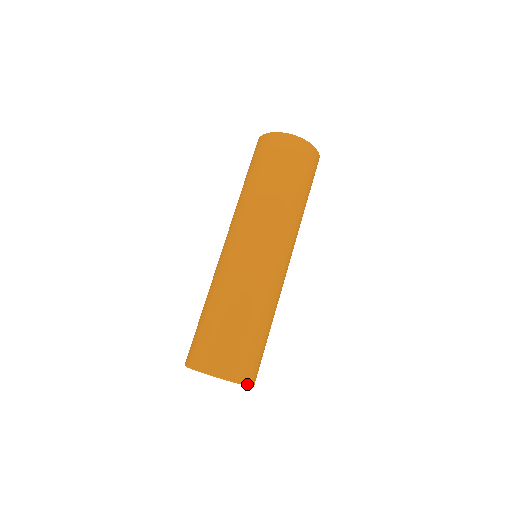
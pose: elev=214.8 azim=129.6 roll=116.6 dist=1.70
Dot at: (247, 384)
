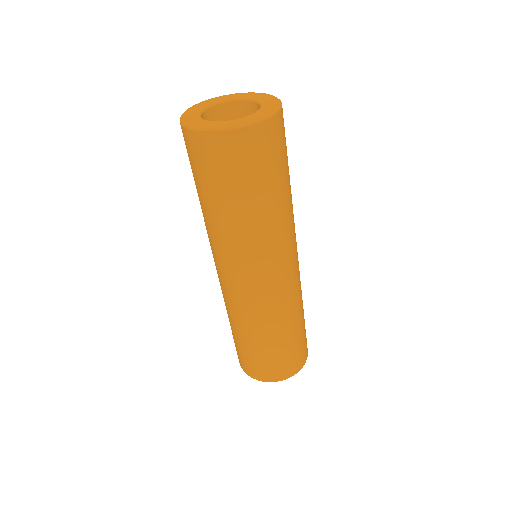
Dot at: (283, 379)
